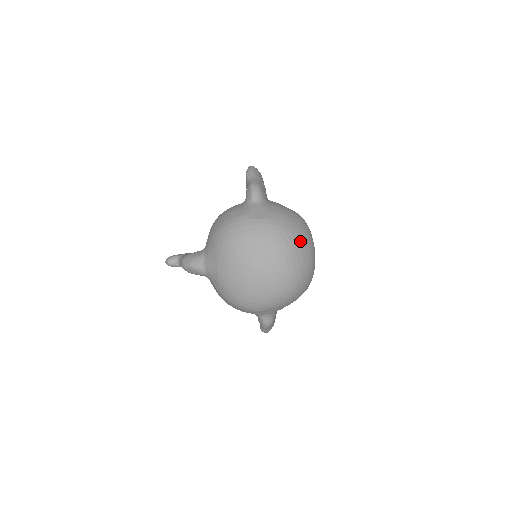
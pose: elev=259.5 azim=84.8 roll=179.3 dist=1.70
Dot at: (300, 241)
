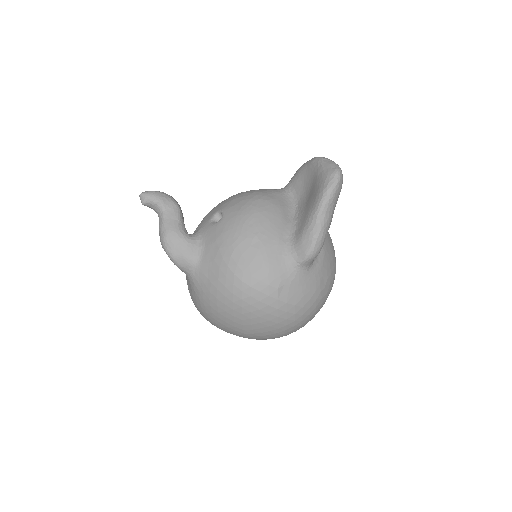
Dot at: occluded
